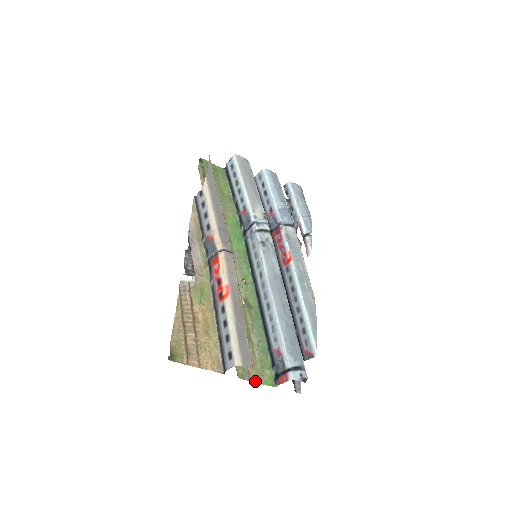
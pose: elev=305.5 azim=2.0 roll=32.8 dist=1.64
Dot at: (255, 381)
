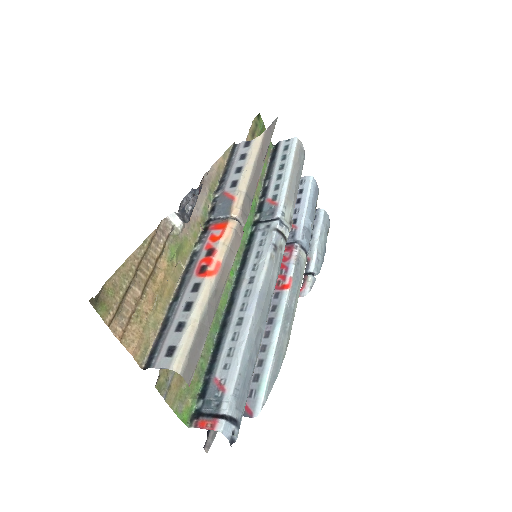
Dot at: (170, 403)
